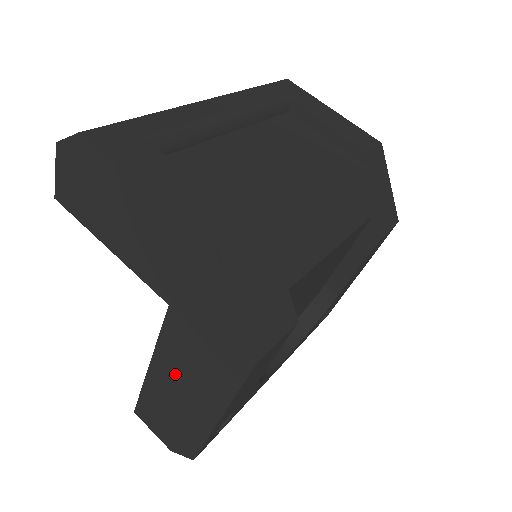
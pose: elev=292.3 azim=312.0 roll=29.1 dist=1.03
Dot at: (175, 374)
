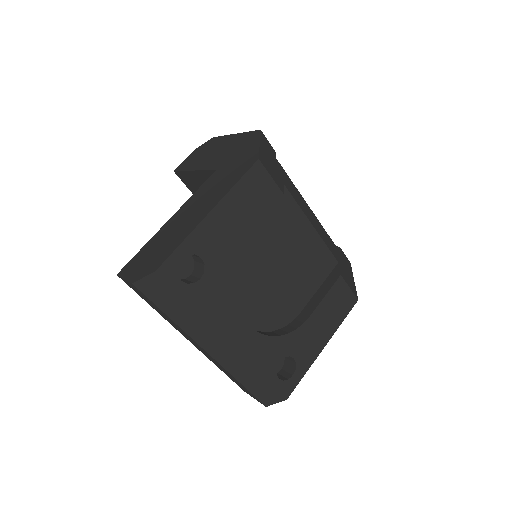
Dot at: (191, 207)
